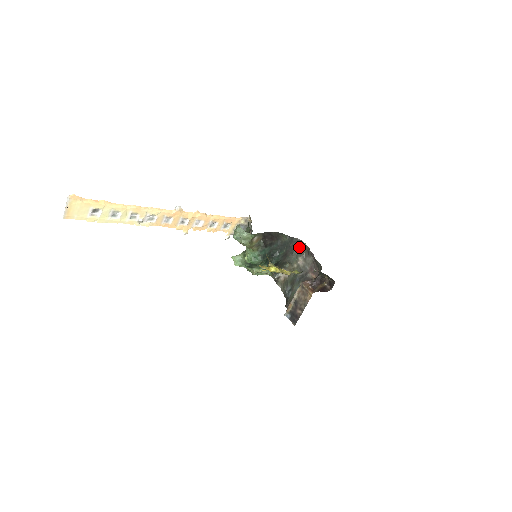
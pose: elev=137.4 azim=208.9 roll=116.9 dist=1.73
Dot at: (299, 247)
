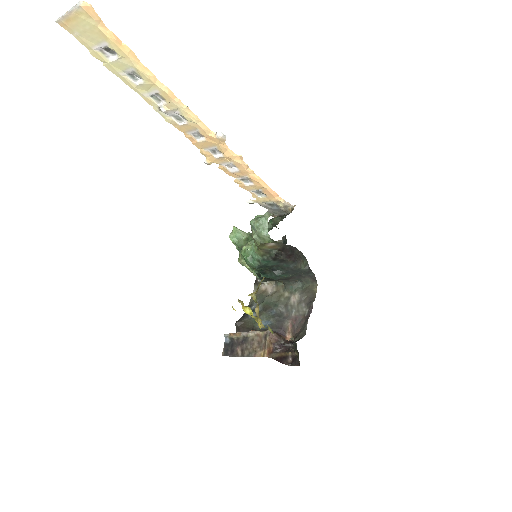
Dot at: (308, 284)
